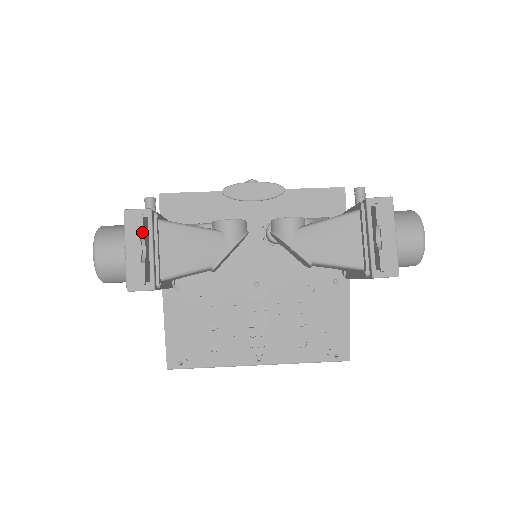
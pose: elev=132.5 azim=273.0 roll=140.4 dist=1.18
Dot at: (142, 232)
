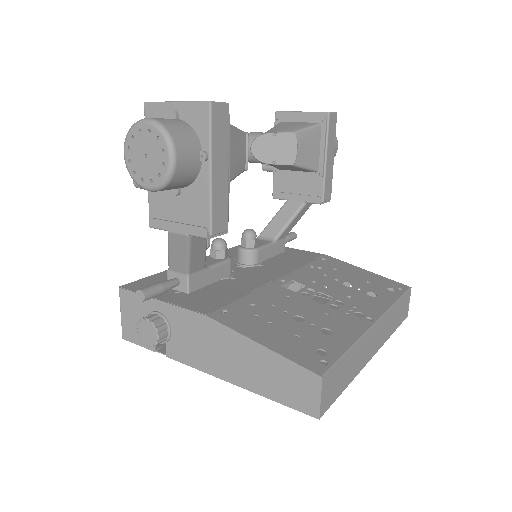
Dot at: occluded
